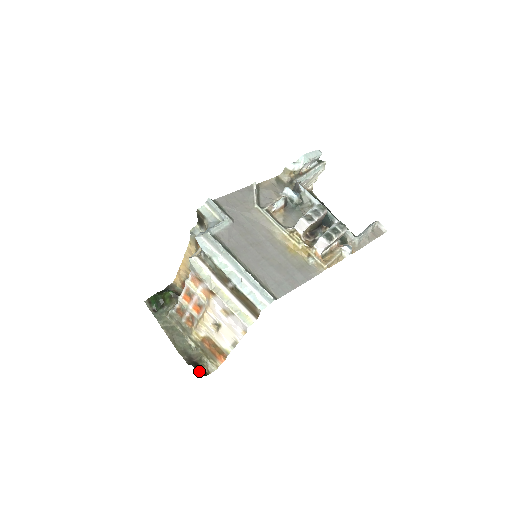
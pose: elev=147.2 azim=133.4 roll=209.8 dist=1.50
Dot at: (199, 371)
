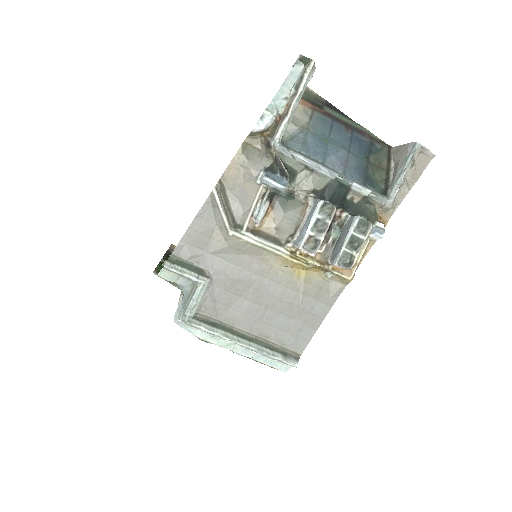
Dot at: occluded
